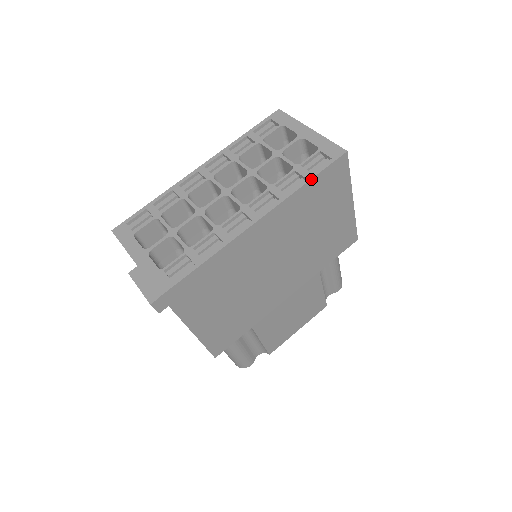
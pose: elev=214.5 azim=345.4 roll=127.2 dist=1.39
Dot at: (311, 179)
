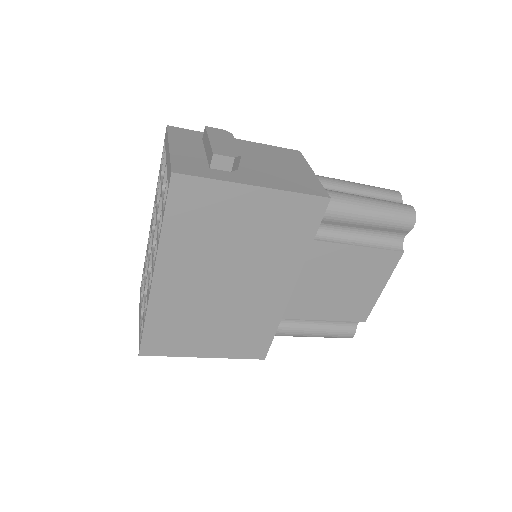
Dot at: (163, 220)
